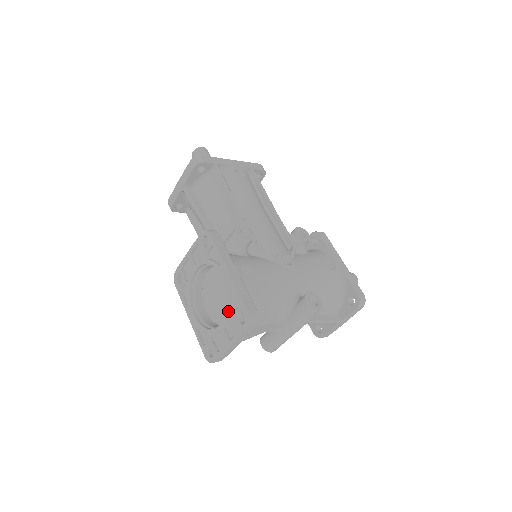
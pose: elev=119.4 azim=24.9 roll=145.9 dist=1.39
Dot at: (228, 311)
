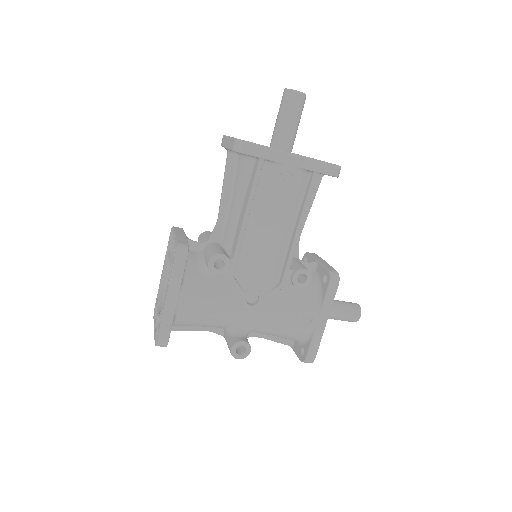
Dot at: (159, 317)
